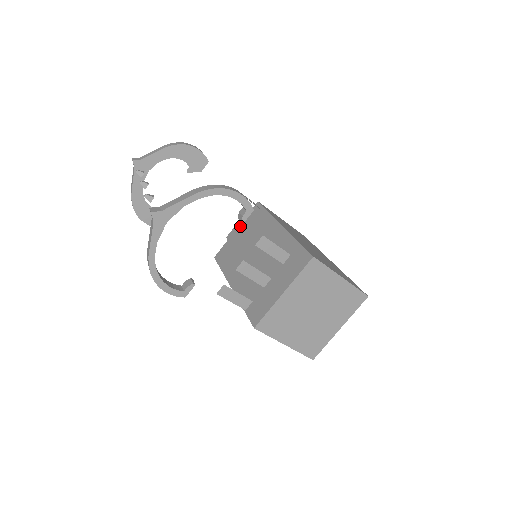
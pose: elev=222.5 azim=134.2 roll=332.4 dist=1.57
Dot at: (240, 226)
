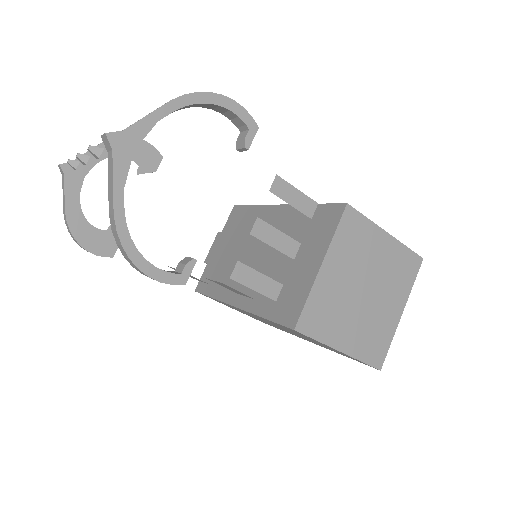
Dot at: (219, 240)
